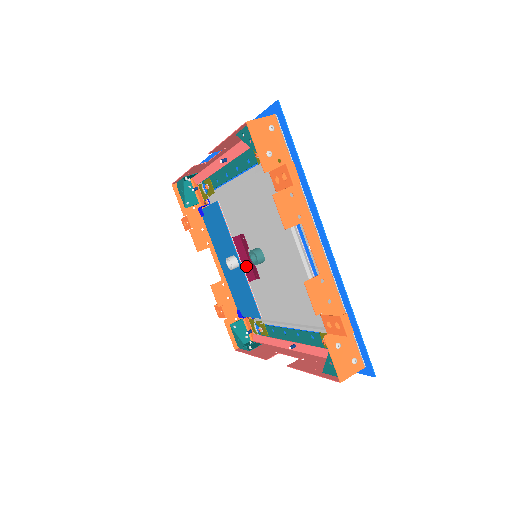
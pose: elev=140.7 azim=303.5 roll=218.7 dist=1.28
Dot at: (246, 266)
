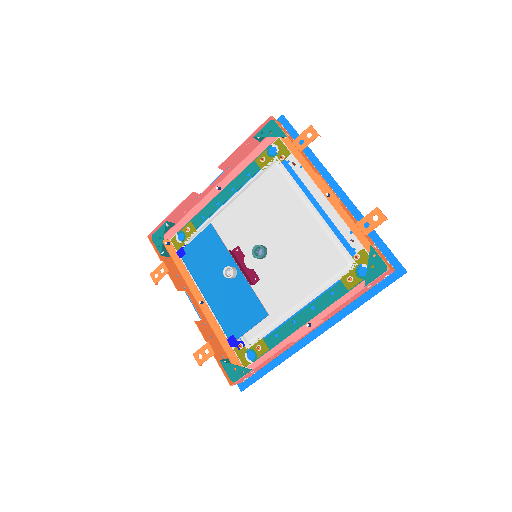
Dot at: (244, 273)
